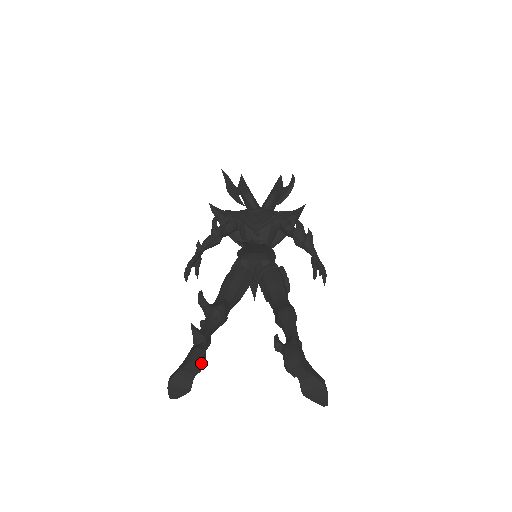
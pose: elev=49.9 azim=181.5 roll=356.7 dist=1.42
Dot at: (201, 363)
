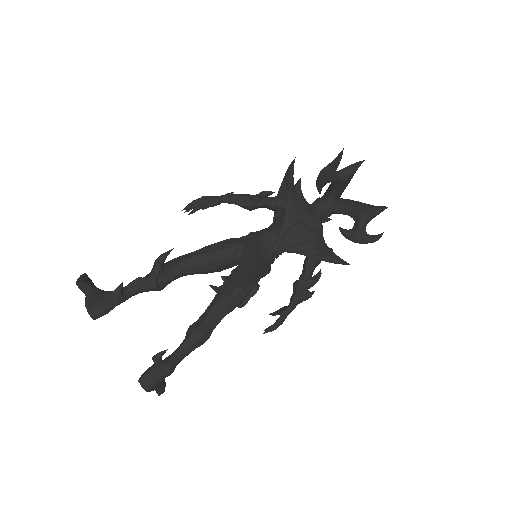
Dot at: (94, 319)
